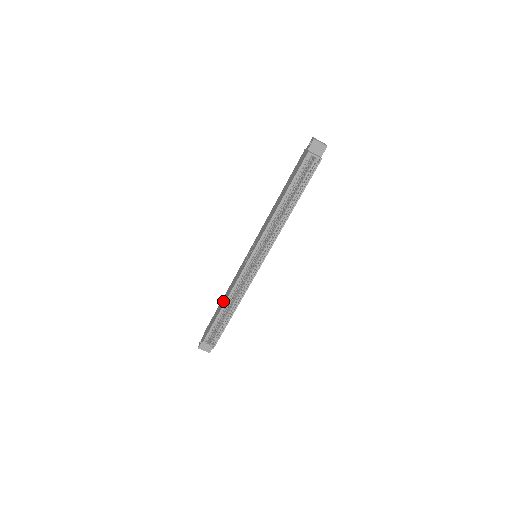
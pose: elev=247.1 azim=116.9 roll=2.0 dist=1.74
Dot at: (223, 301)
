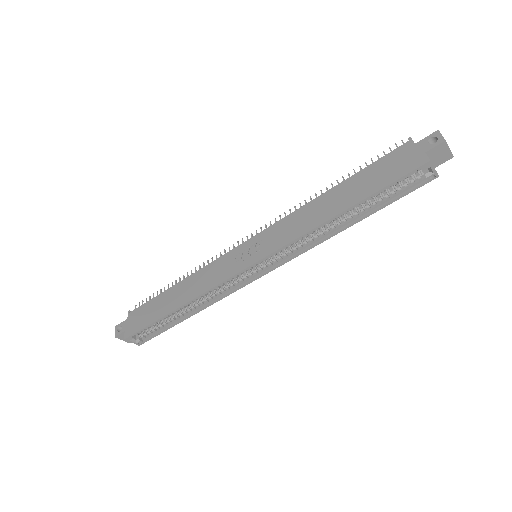
Dot at: (179, 296)
